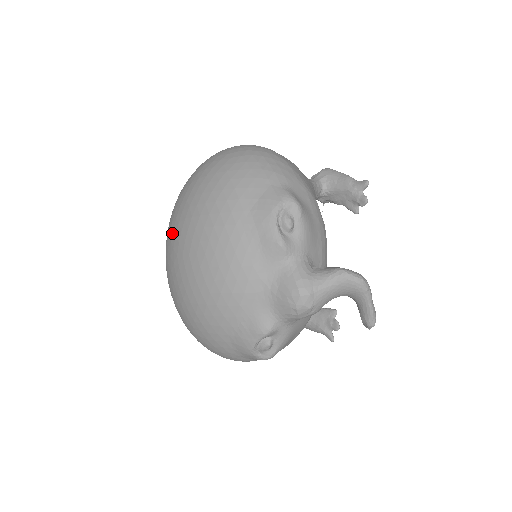
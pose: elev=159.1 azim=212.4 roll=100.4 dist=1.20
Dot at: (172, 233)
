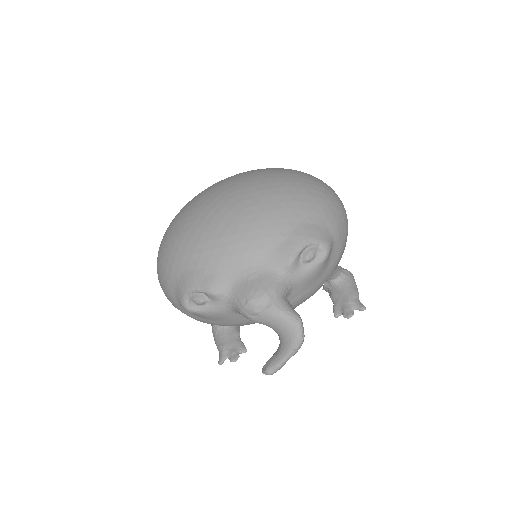
Dot at: (238, 178)
